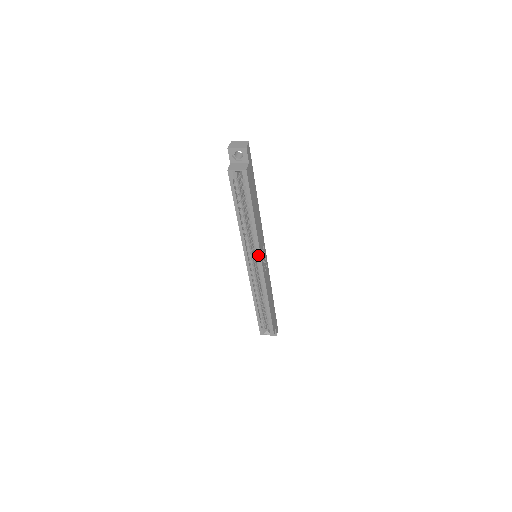
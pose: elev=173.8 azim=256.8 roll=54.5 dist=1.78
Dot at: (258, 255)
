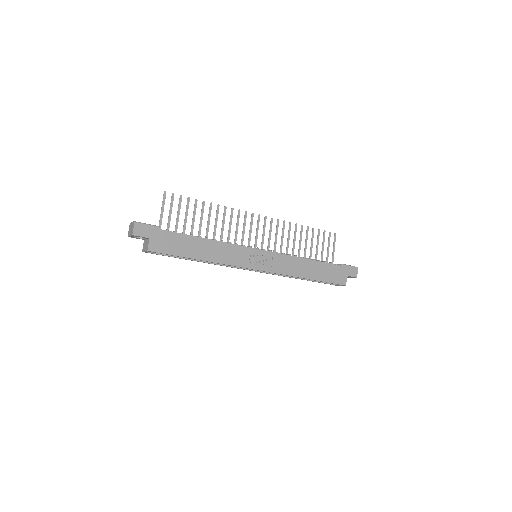
Dot at: occluded
